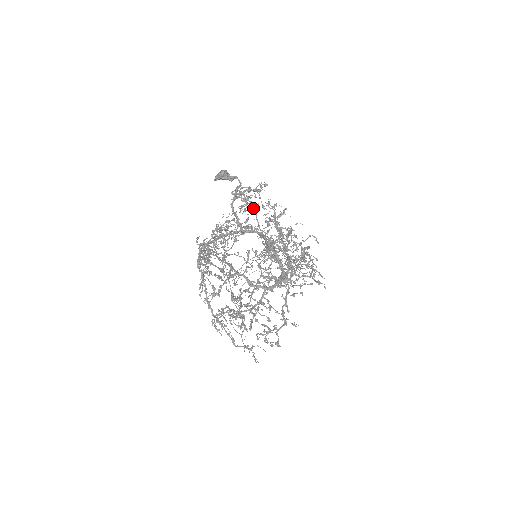
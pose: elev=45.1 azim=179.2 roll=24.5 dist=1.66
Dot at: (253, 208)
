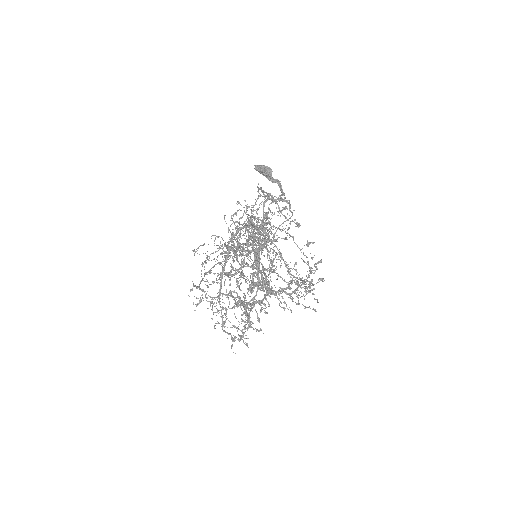
Dot at: occluded
